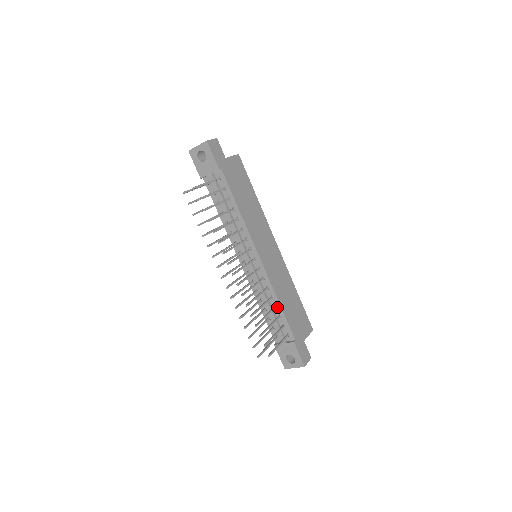
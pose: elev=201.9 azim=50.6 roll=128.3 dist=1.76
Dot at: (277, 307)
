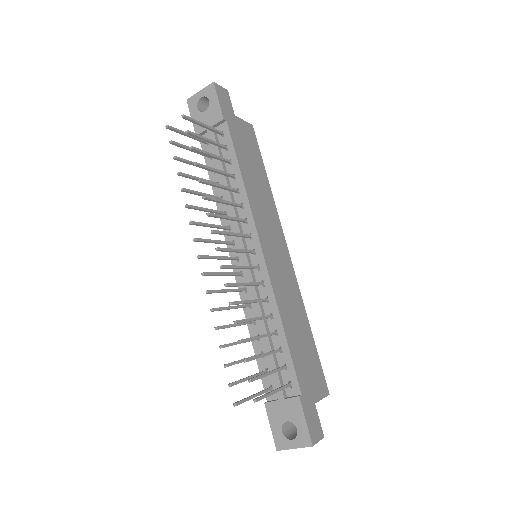
Dot at: (278, 333)
